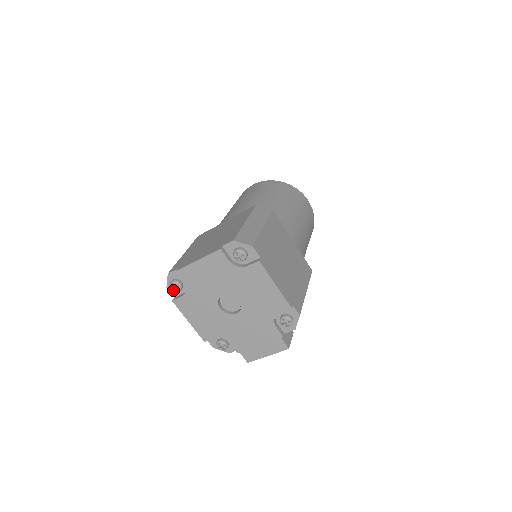
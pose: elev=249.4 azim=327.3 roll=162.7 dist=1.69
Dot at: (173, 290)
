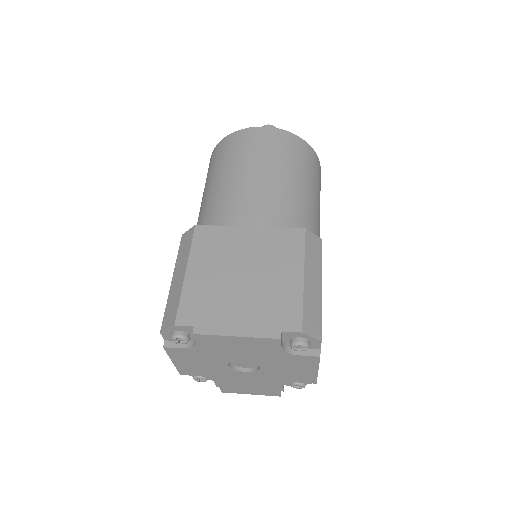
Dot at: occluded
